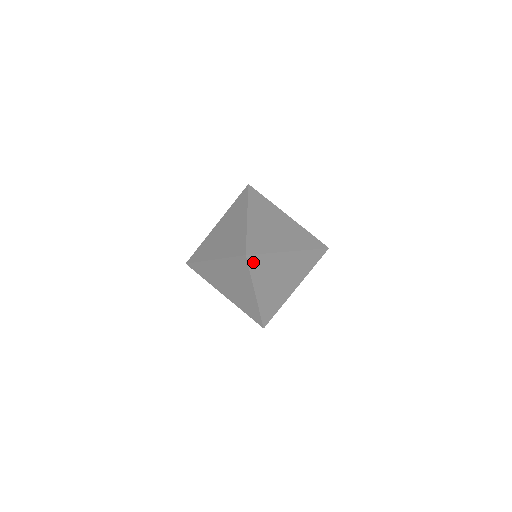
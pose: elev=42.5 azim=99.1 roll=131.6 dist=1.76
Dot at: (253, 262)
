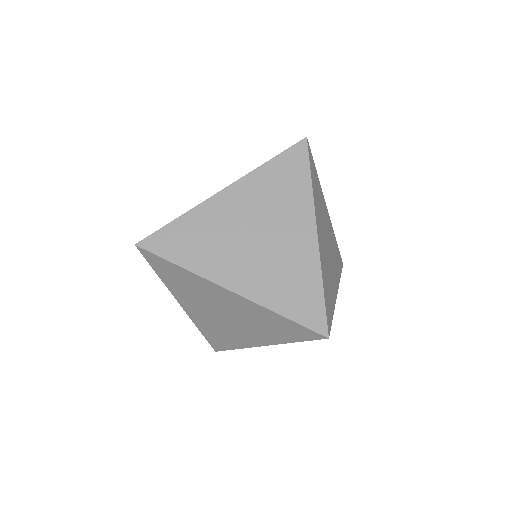
Dot at: occluded
